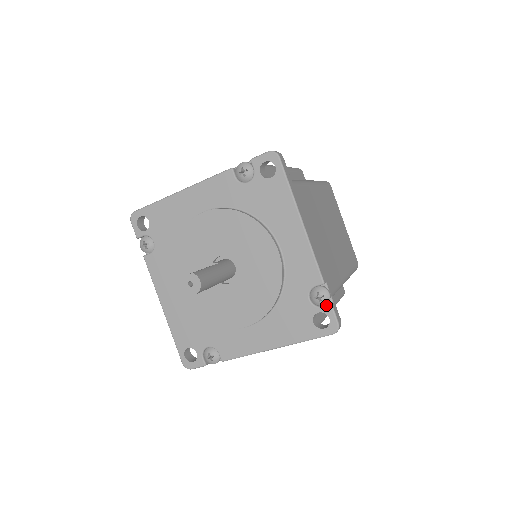
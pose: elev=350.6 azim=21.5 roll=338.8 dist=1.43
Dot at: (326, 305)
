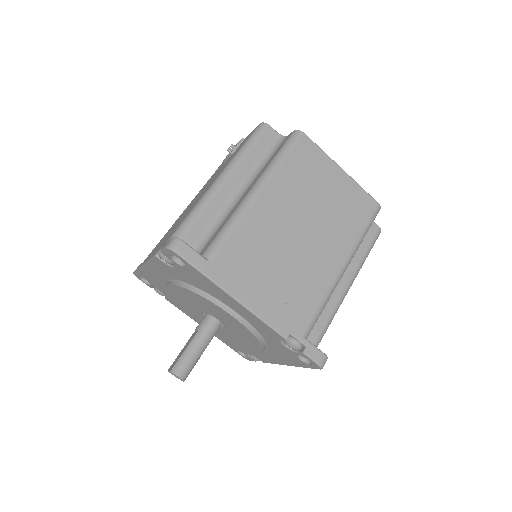
Dot at: (300, 352)
